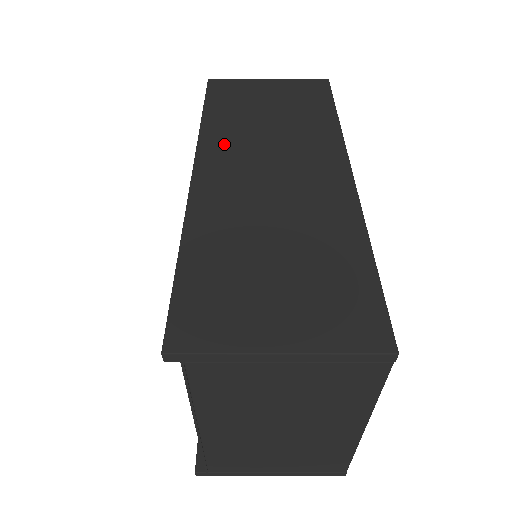
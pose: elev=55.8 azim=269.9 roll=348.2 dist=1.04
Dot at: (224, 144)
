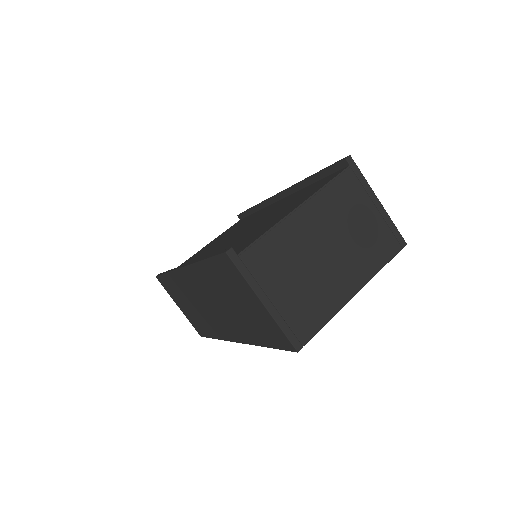
Dot at: occluded
